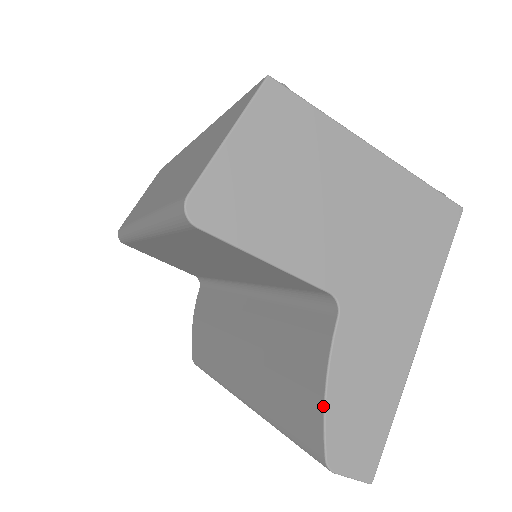
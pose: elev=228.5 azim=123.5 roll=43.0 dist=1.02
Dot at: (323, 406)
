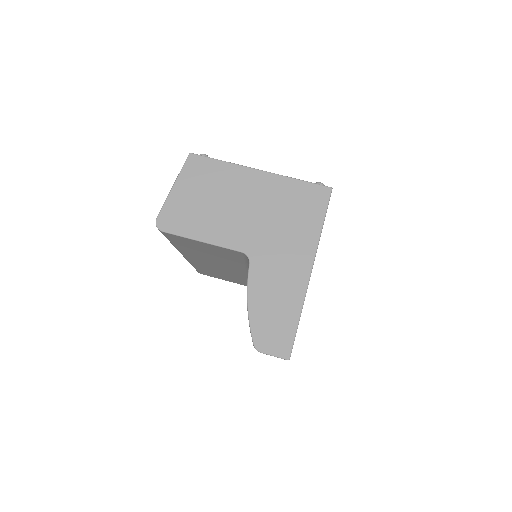
Dot at: (248, 314)
